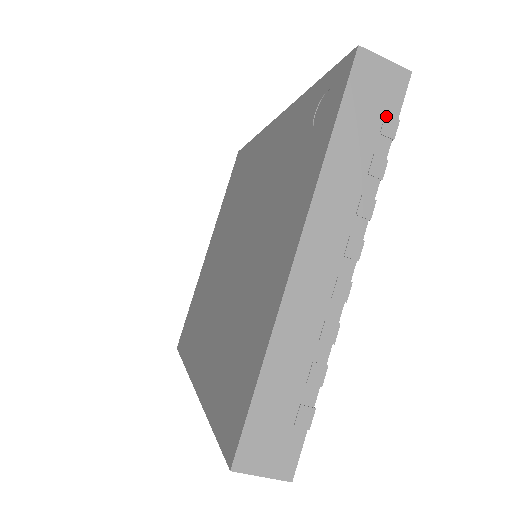
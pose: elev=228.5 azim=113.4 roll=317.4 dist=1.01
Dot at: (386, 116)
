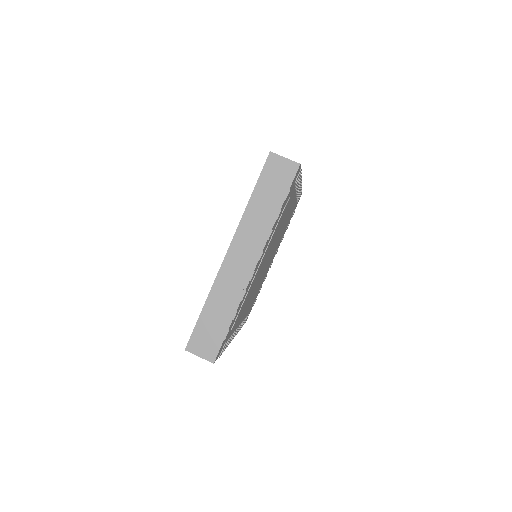
Dot at: (282, 187)
